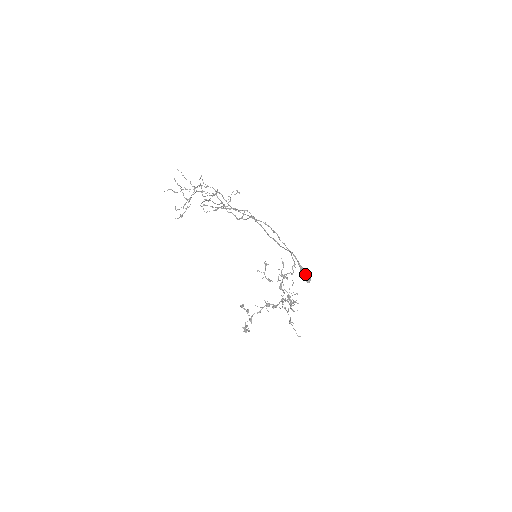
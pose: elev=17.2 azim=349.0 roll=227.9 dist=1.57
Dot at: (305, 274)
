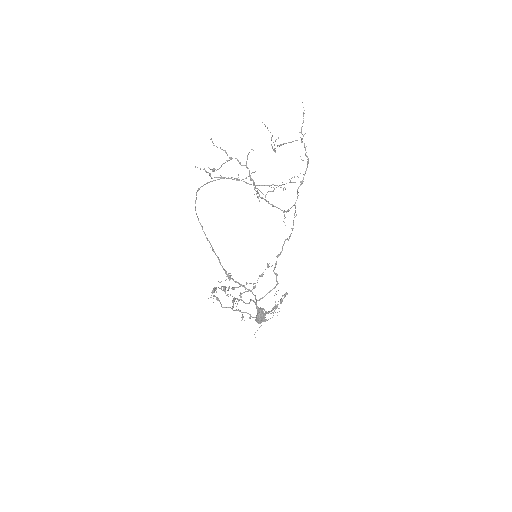
Dot at: (257, 315)
